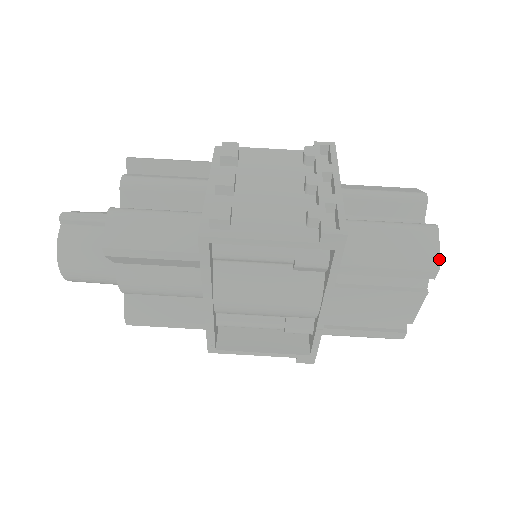
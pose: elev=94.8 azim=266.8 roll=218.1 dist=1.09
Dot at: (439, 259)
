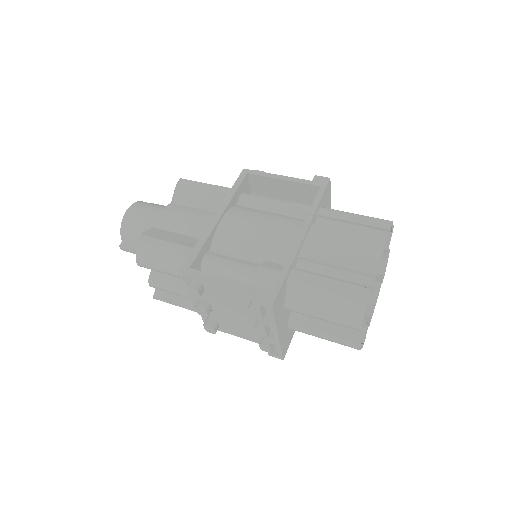
Dot at: (392, 222)
